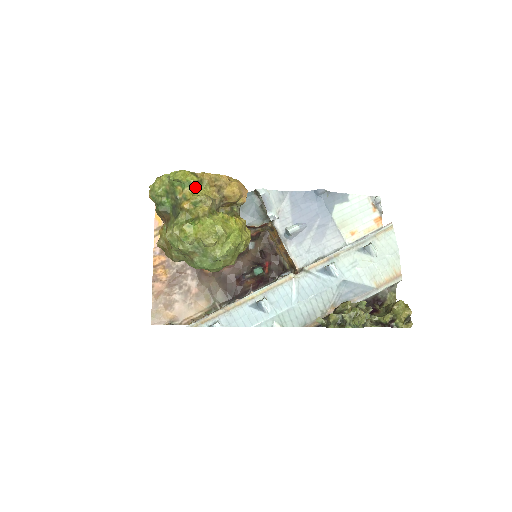
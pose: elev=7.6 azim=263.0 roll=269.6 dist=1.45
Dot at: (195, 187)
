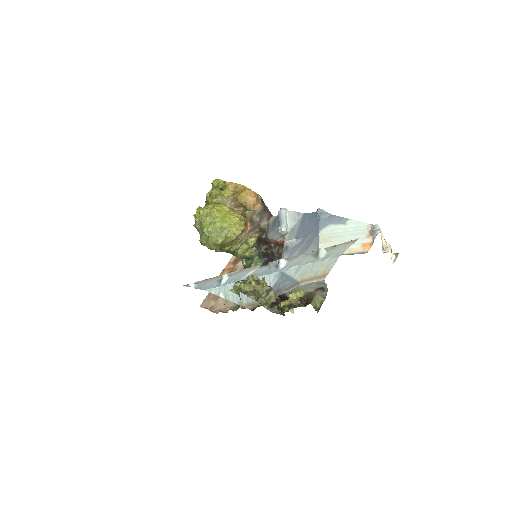
Dot at: (220, 189)
